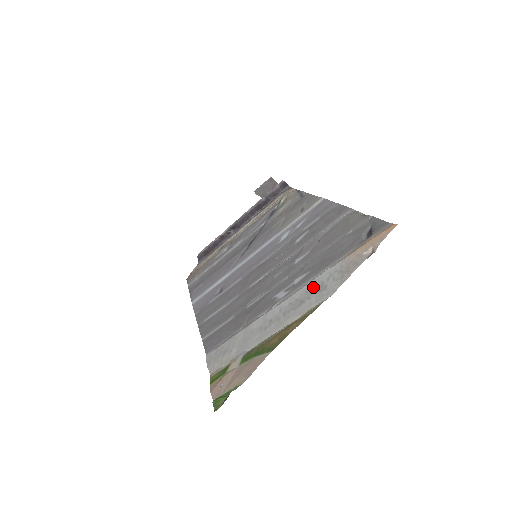
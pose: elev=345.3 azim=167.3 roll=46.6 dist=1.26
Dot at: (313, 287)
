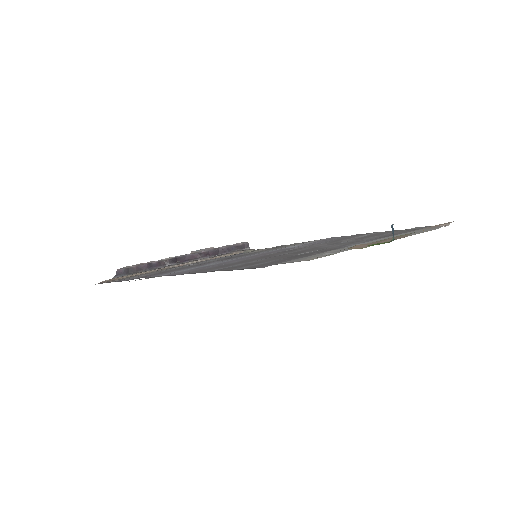
Dot at: (400, 234)
